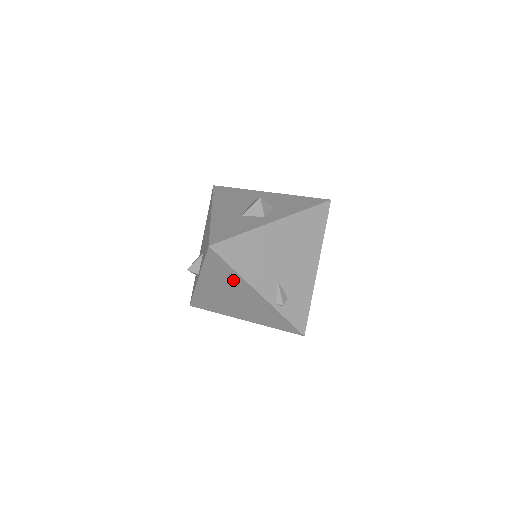
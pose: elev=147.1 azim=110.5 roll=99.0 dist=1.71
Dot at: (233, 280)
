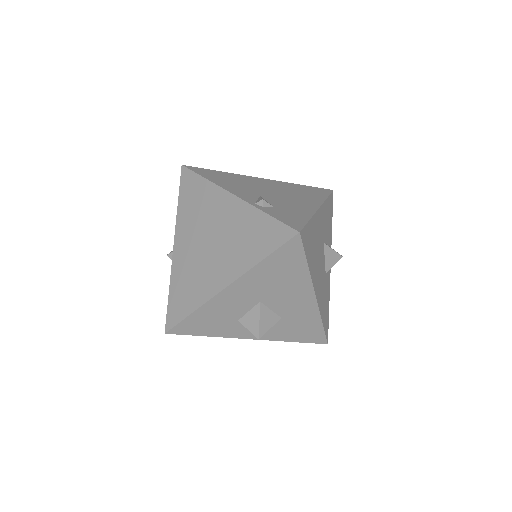
Dot at: (205, 200)
